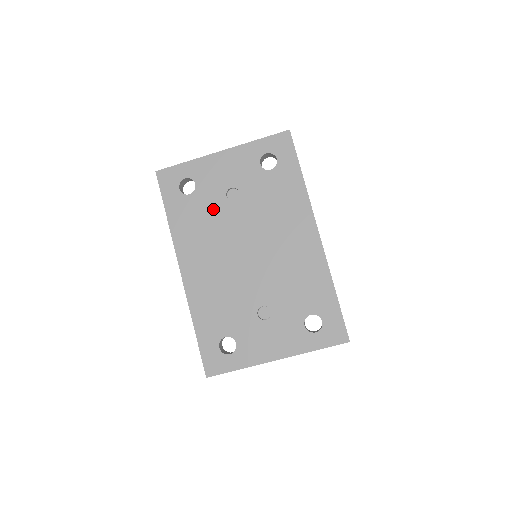
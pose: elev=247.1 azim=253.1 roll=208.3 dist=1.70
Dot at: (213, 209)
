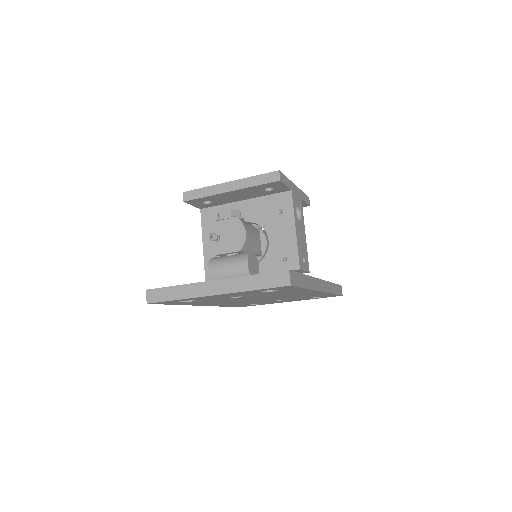
Dot at: occluded
